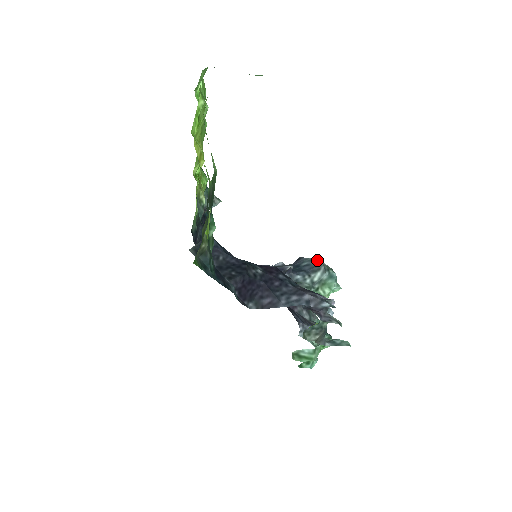
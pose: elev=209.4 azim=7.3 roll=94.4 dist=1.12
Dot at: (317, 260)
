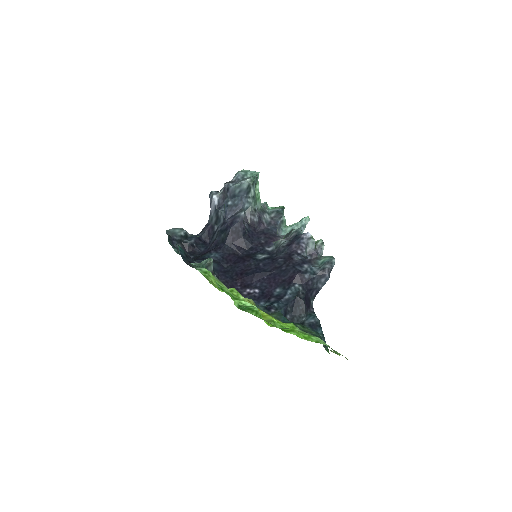
Dot at: (242, 183)
